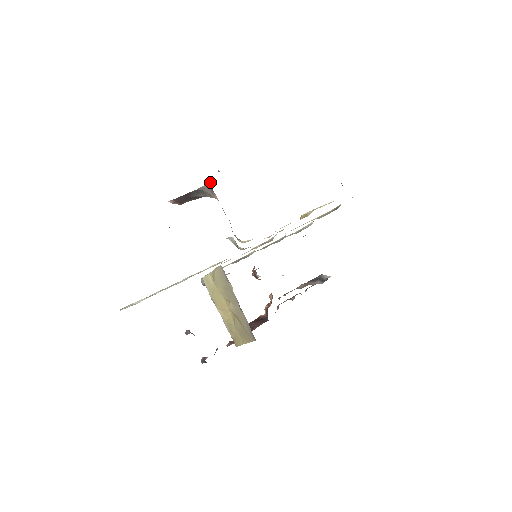
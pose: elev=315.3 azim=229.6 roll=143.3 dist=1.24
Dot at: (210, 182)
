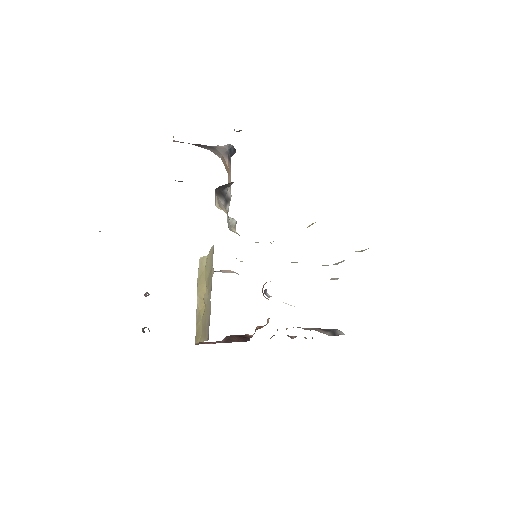
Dot at: (228, 144)
